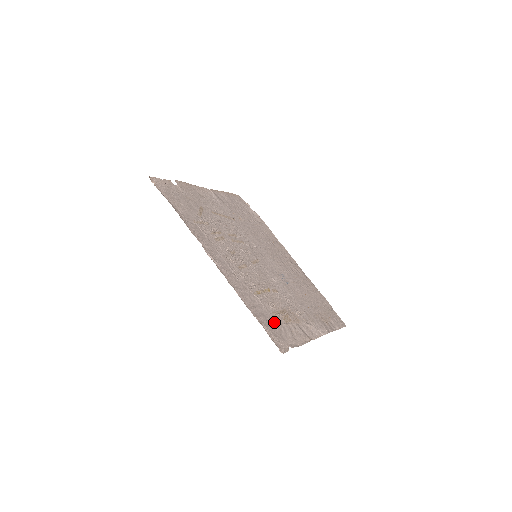
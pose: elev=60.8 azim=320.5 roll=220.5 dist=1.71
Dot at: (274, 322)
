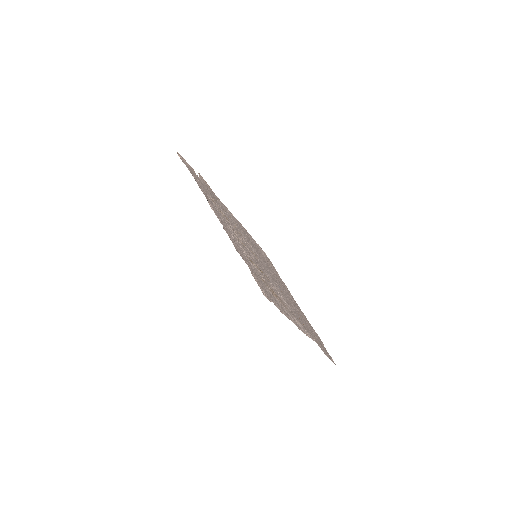
Dot at: (261, 281)
